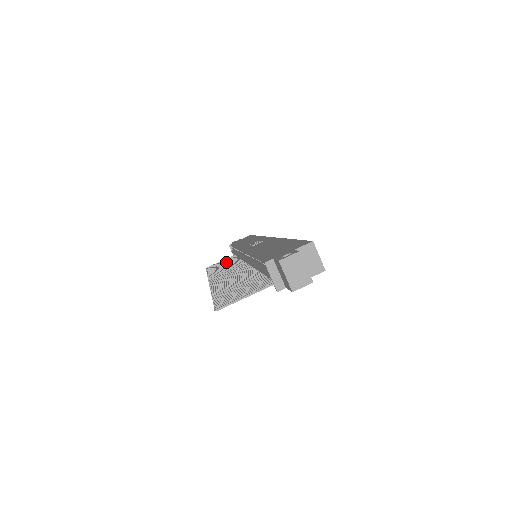
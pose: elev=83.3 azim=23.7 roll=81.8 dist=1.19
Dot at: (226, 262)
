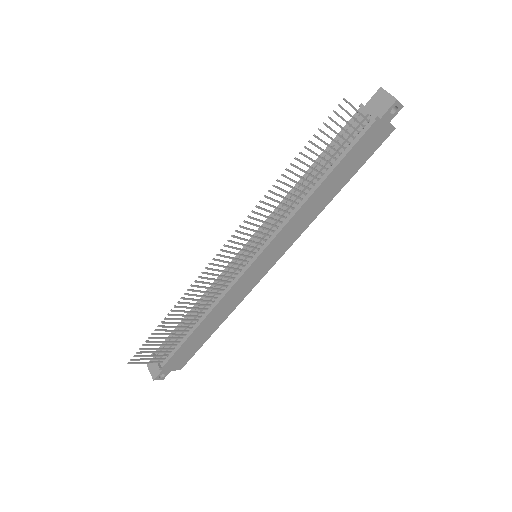
Dot at: (175, 330)
